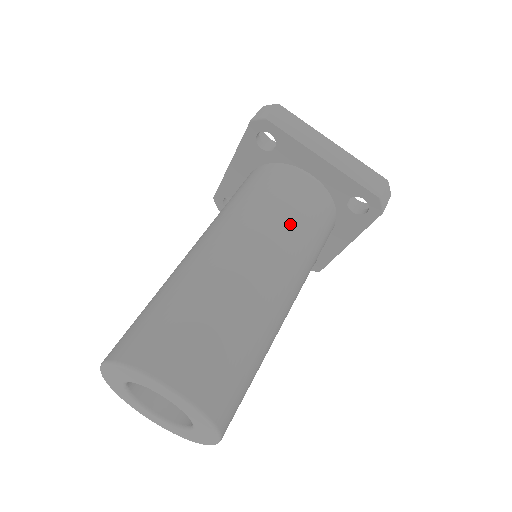
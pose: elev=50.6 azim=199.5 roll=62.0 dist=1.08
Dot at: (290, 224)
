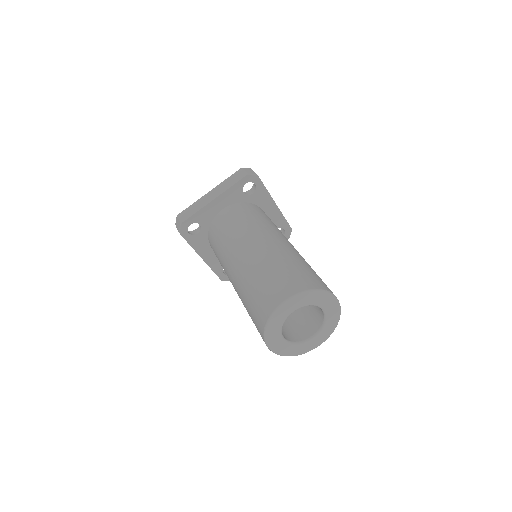
Dot at: occluded
